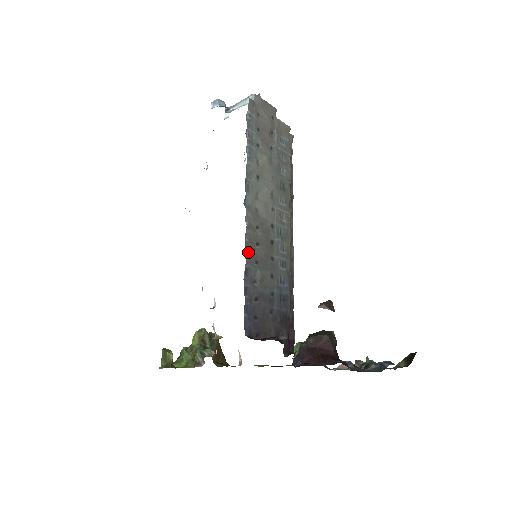
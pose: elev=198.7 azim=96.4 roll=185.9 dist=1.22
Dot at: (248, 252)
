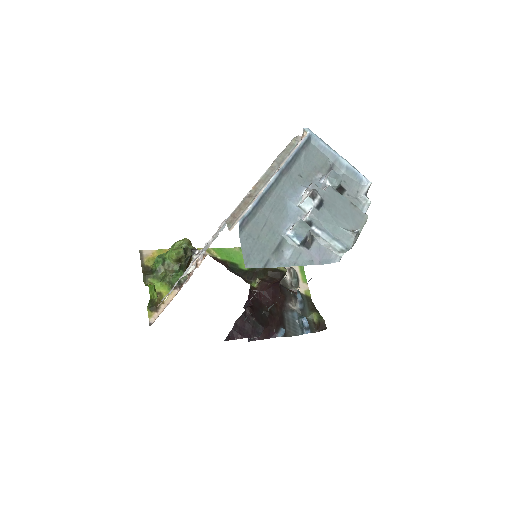
Dot at: occluded
